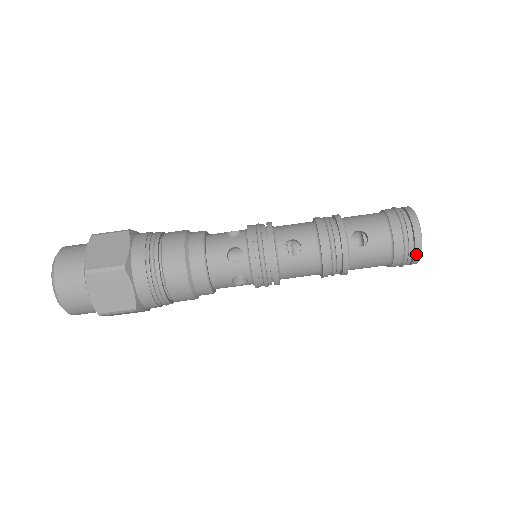
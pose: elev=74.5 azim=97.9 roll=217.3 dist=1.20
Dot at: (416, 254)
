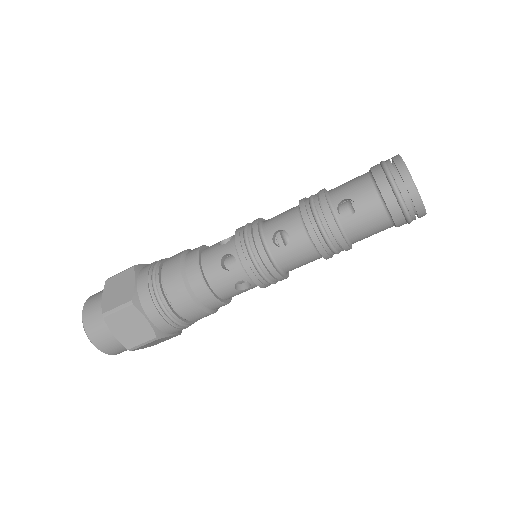
Dot at: (416, 205)
